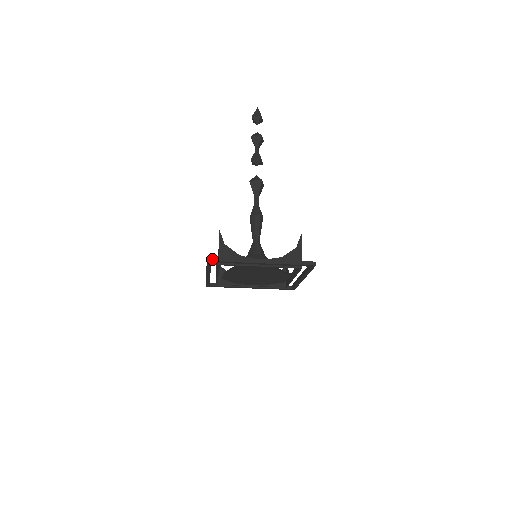
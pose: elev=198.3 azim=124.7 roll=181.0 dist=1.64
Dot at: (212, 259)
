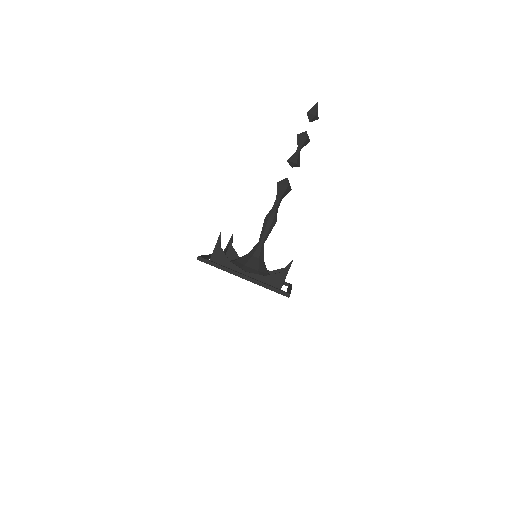
Dot at: (202, 259)
